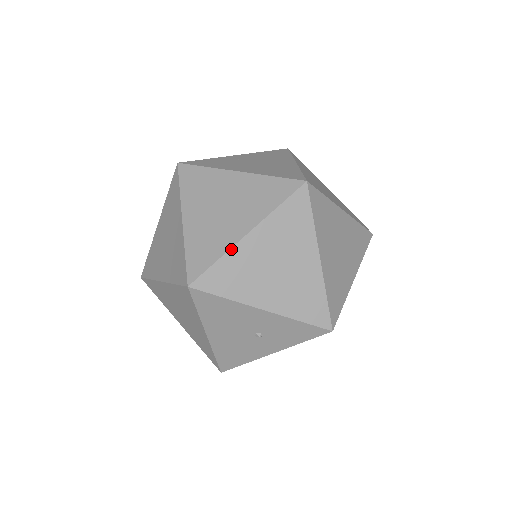
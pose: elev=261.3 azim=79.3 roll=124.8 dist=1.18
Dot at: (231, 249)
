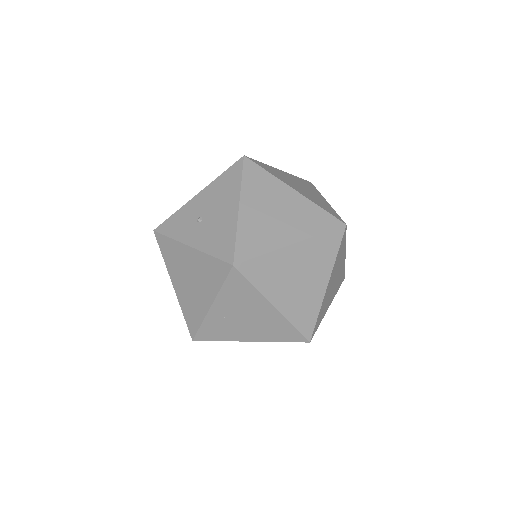
Dot at: occluded
